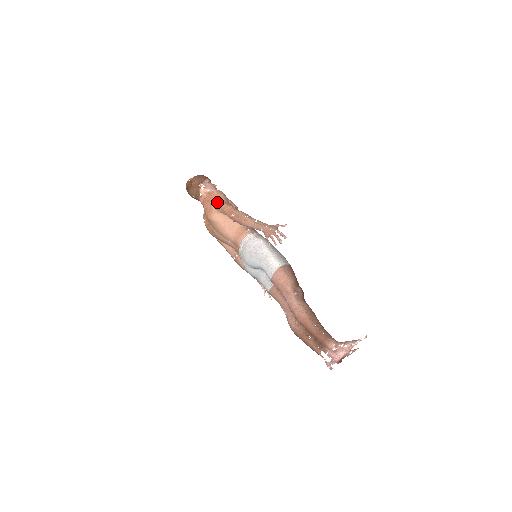
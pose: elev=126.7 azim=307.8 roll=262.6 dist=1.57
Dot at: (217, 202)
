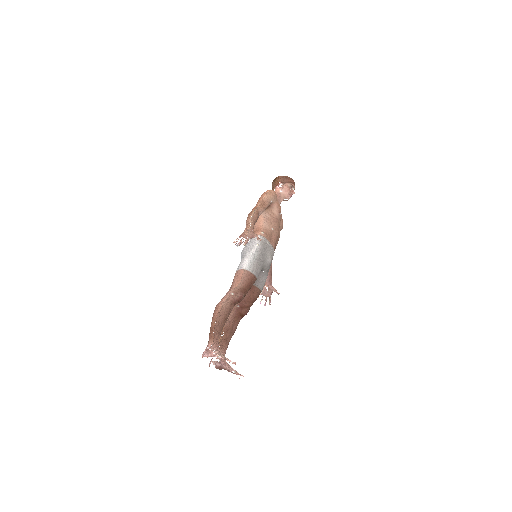
Dot at: (260, 198)
